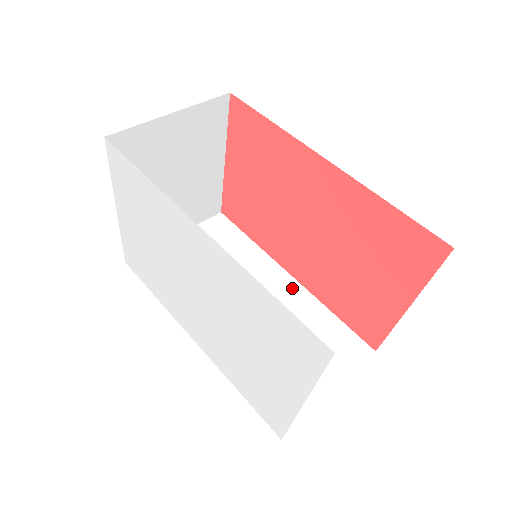
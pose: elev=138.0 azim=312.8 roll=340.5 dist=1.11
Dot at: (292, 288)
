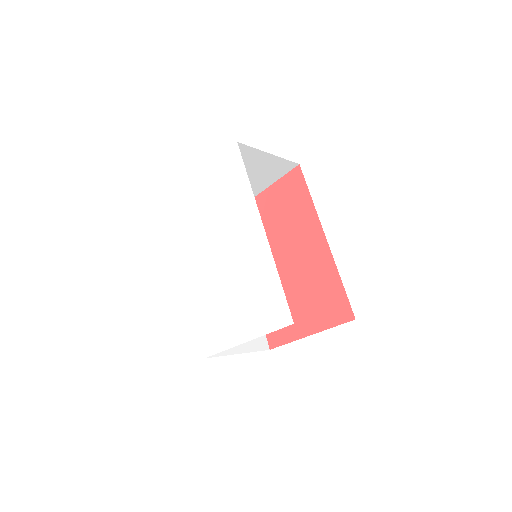
Dot at: occluded
